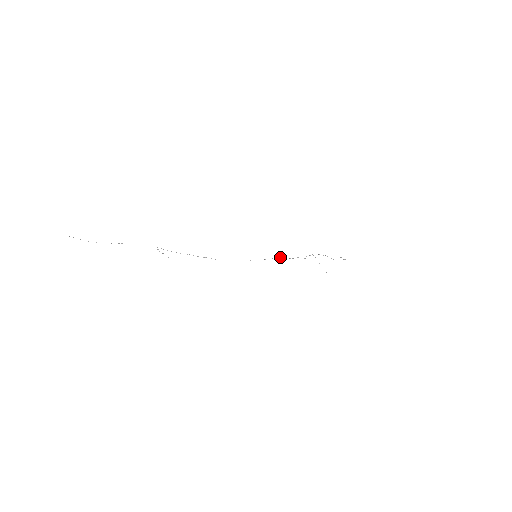
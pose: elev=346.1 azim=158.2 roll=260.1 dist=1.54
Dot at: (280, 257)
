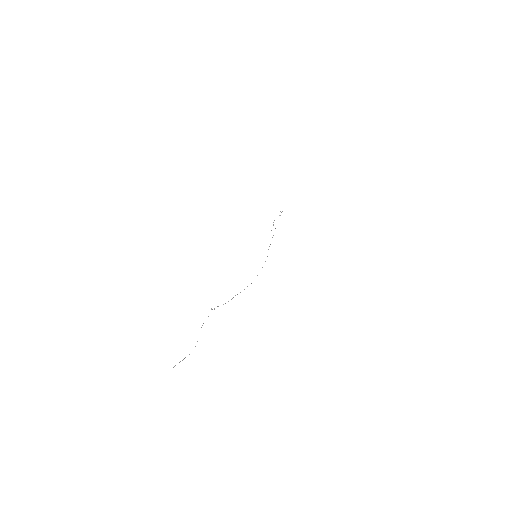
Dot at: occluded
